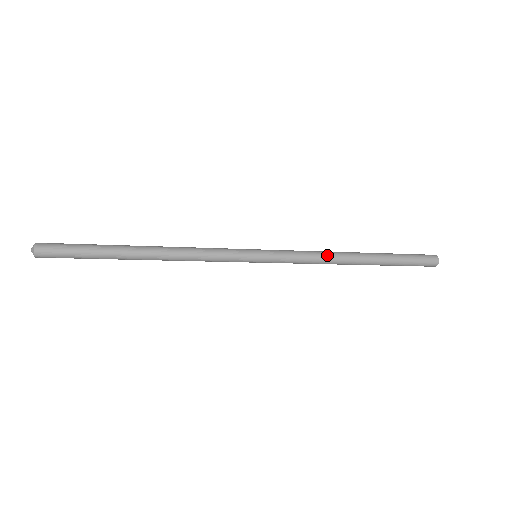
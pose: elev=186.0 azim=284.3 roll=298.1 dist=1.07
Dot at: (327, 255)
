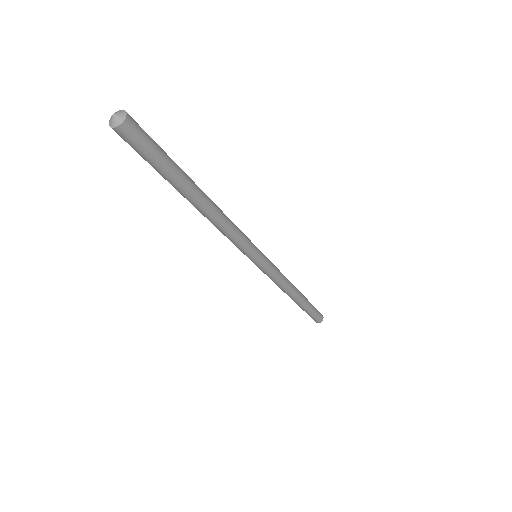
Dot at: occluded
